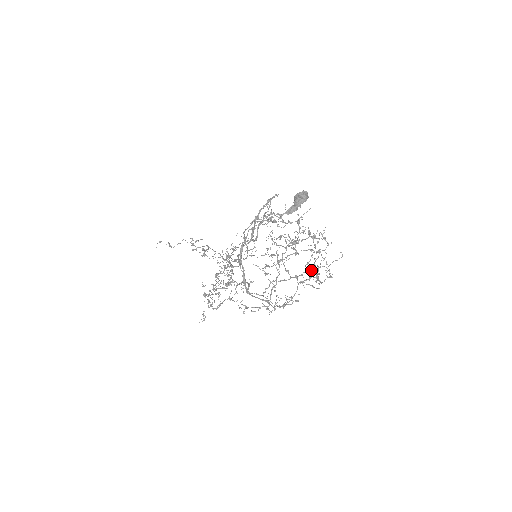
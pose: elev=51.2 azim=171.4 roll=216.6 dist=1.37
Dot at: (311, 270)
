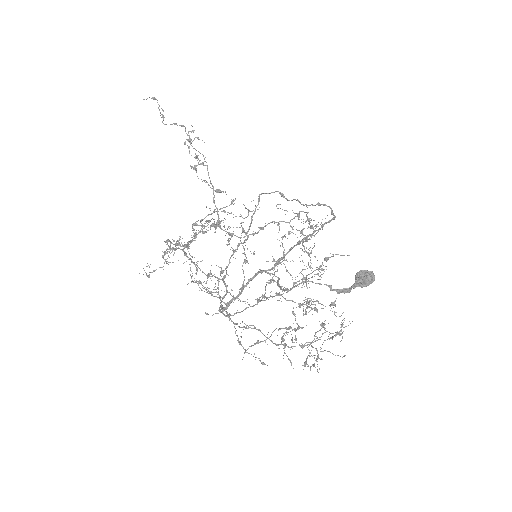
Dot at: (303, 347)
